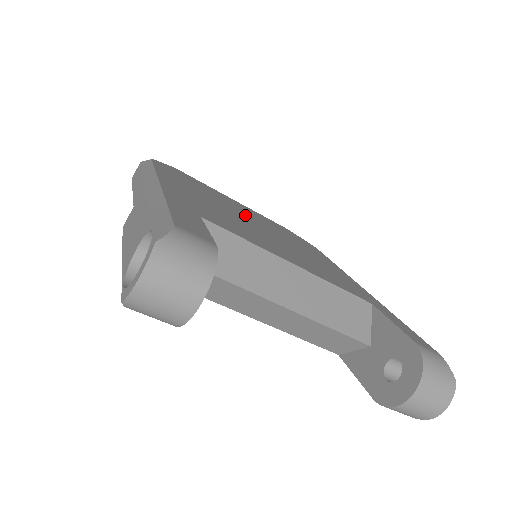
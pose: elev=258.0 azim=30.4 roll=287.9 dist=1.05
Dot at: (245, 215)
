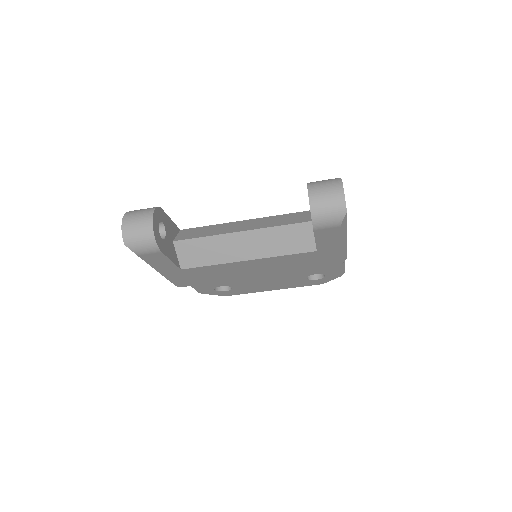
Dot at: occluded
